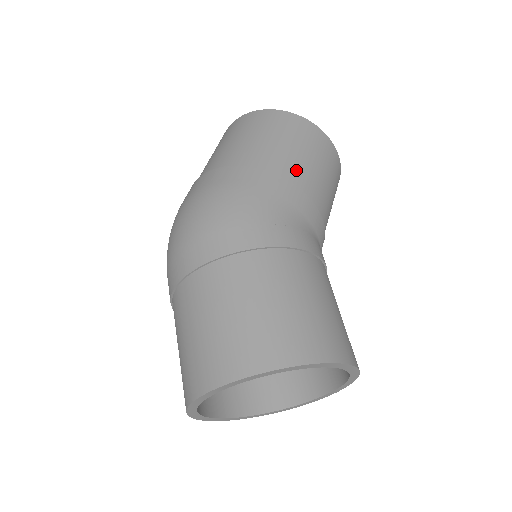
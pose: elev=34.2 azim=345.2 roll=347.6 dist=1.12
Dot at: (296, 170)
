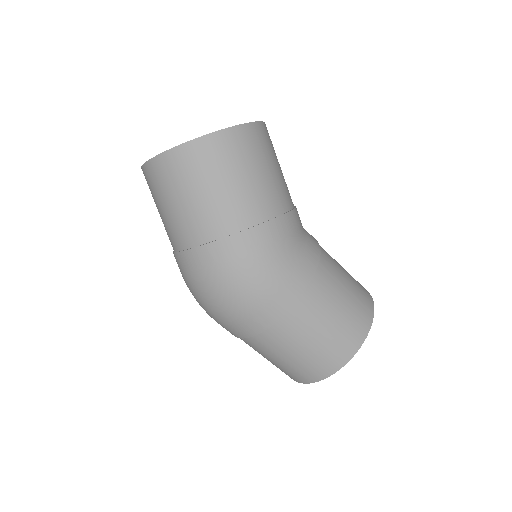
Dot at: (270, 198)
